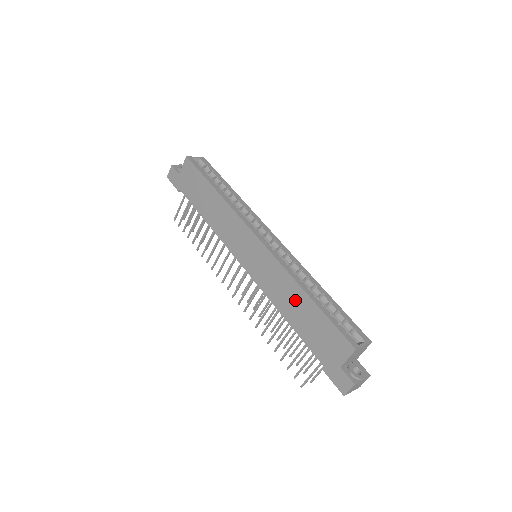
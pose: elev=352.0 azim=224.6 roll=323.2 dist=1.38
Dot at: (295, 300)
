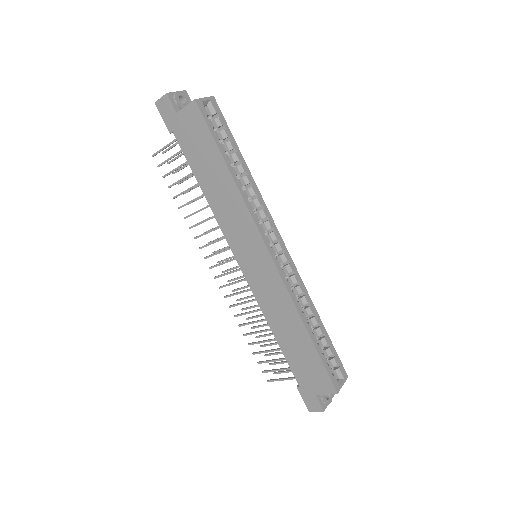
Dot at: (292, 328)
